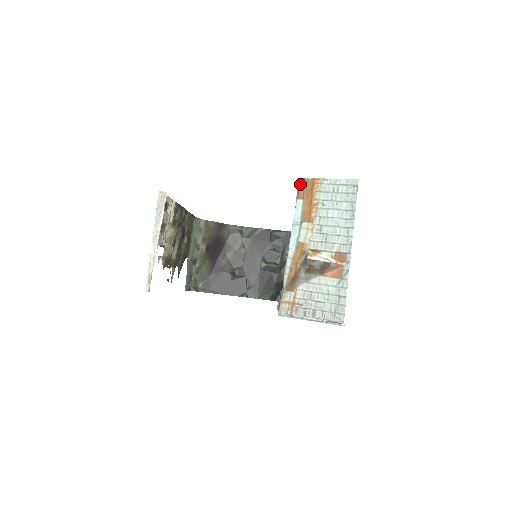
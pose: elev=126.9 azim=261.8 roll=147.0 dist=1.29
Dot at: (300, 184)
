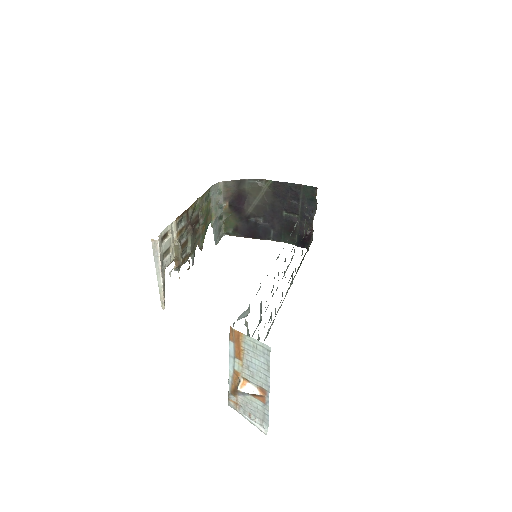
Dot at: (230, 330)
